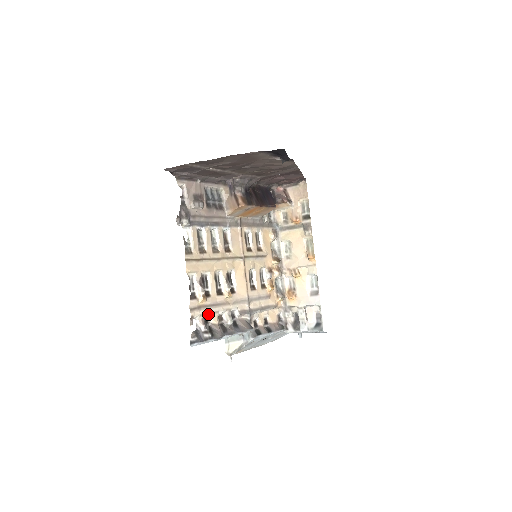
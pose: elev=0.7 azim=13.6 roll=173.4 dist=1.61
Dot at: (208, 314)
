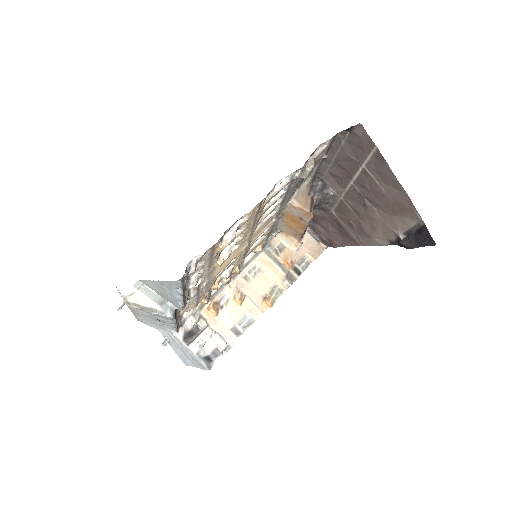
Dot at: (202, 262)
